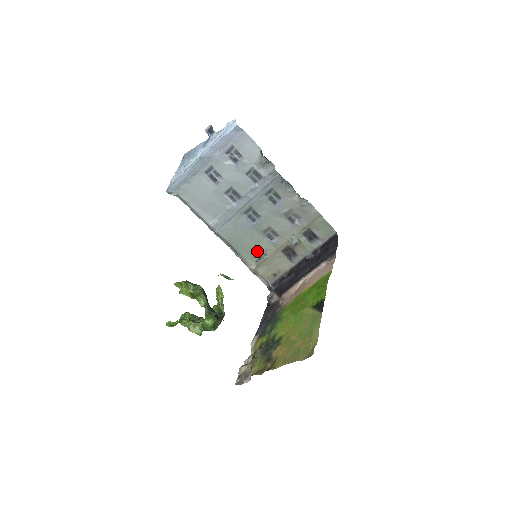
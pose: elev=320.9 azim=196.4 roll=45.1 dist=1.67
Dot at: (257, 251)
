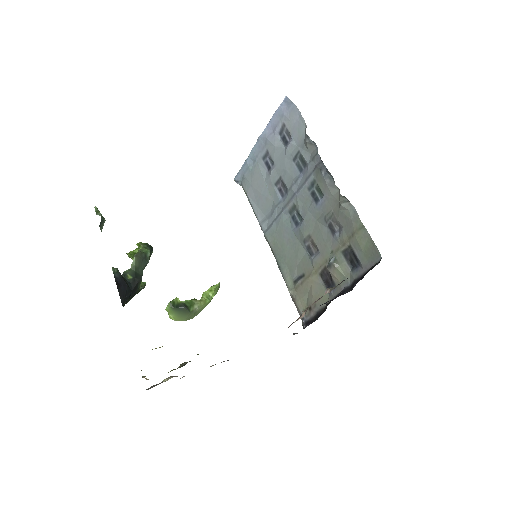
Dot at: (297, 268)
